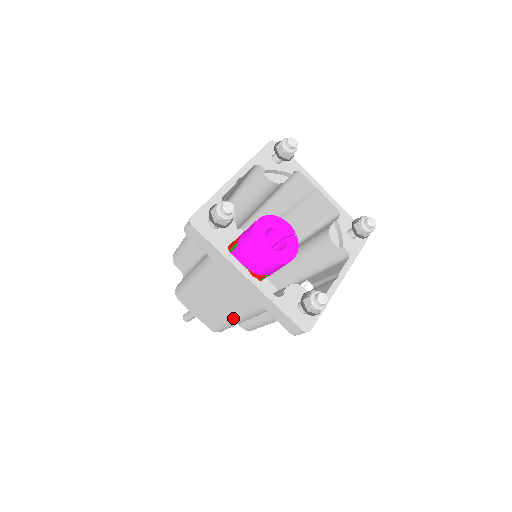
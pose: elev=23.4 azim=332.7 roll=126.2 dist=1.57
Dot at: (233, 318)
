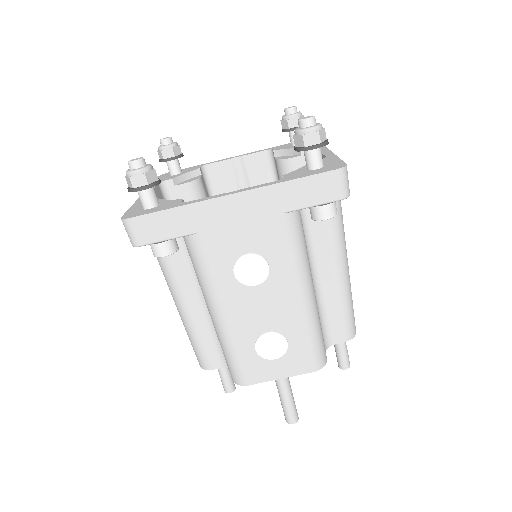
Dot at: occluded
